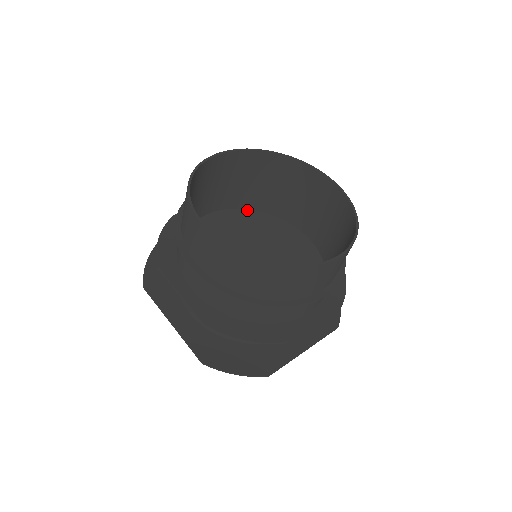
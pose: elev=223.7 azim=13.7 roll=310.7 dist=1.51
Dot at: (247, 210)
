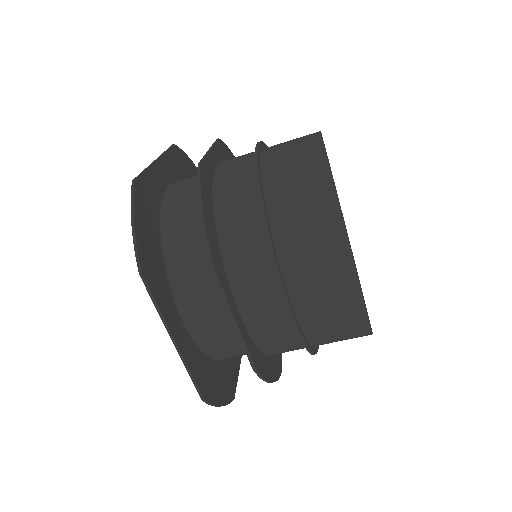
Dot at: occluded
